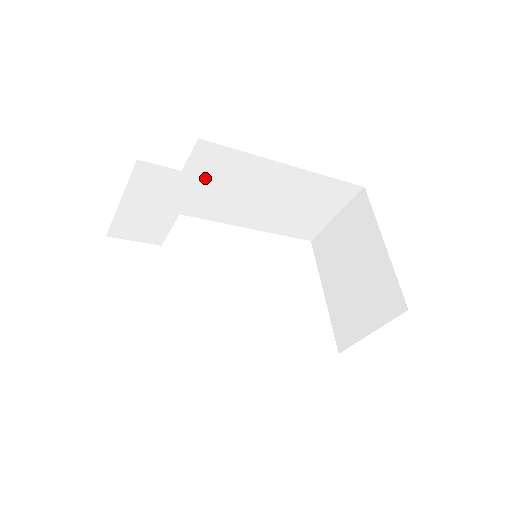
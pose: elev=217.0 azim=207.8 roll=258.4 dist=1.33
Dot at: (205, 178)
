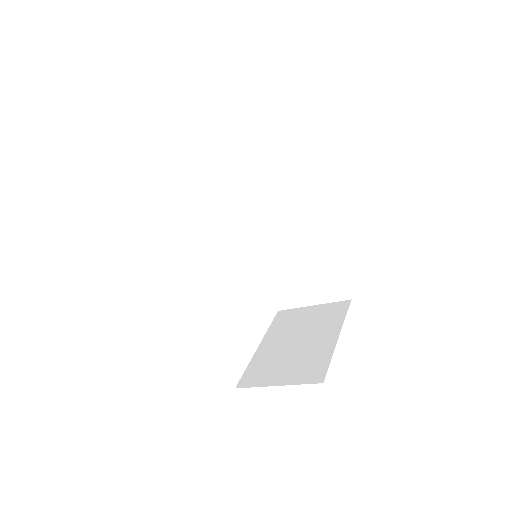
Dot at: (269, 187)
